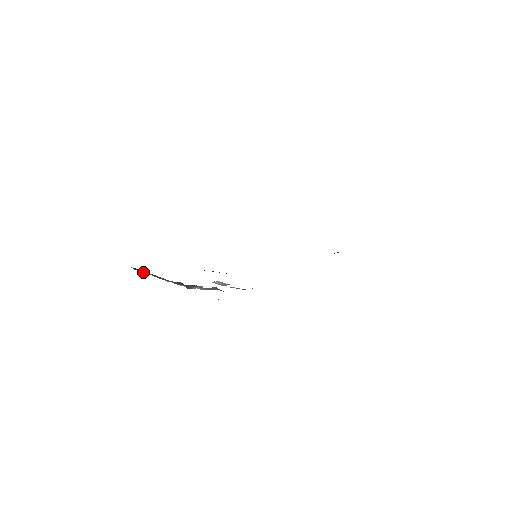
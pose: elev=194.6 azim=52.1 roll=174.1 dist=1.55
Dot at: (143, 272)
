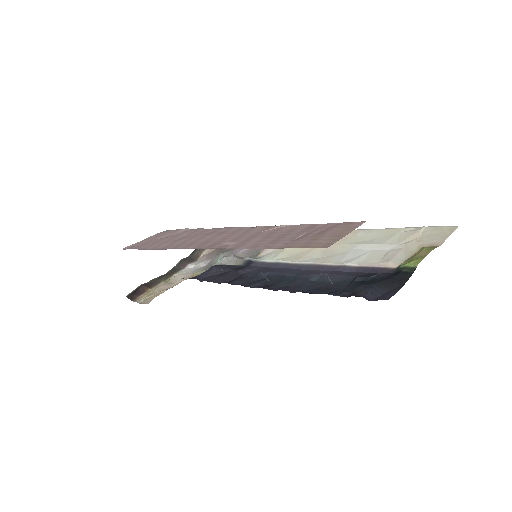
Dot at: (141, 295)
